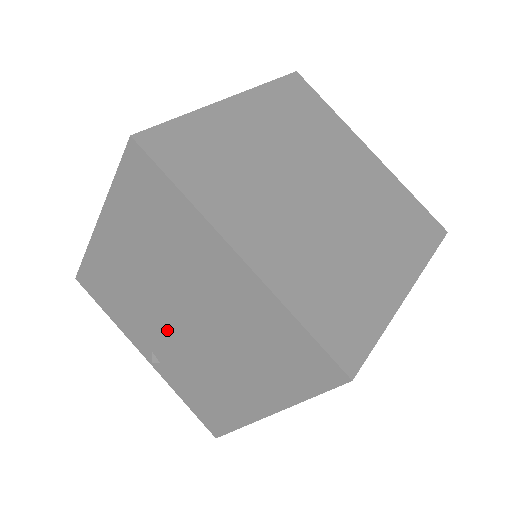
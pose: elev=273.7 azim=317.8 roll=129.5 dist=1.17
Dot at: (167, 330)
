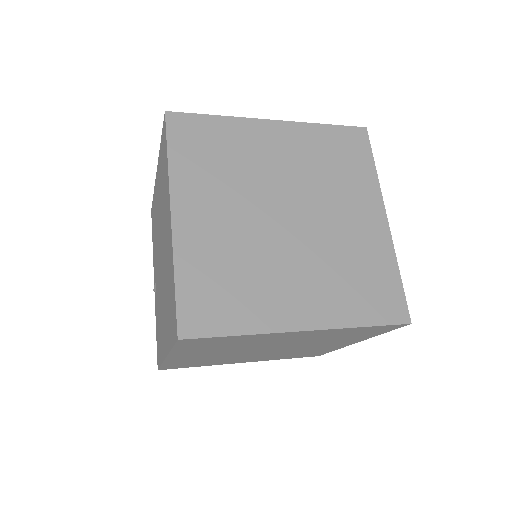
Dot at: (158, 265)
